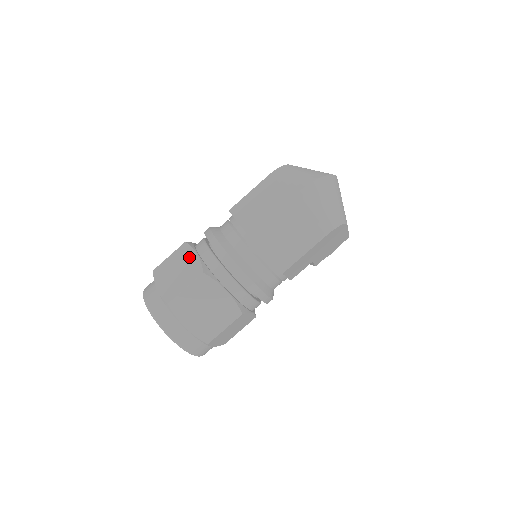
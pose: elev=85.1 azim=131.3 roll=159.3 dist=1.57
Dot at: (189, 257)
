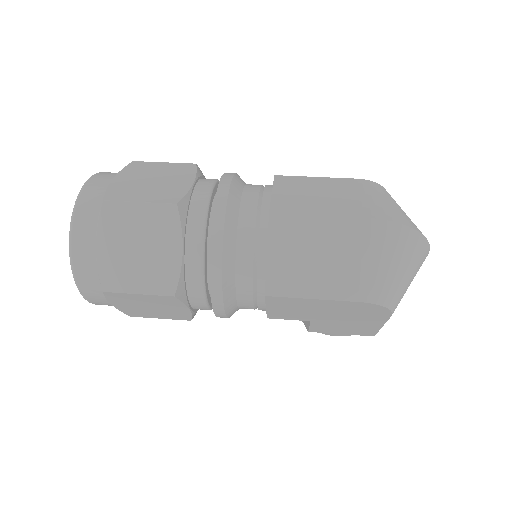
Dot at: (182, 178)
